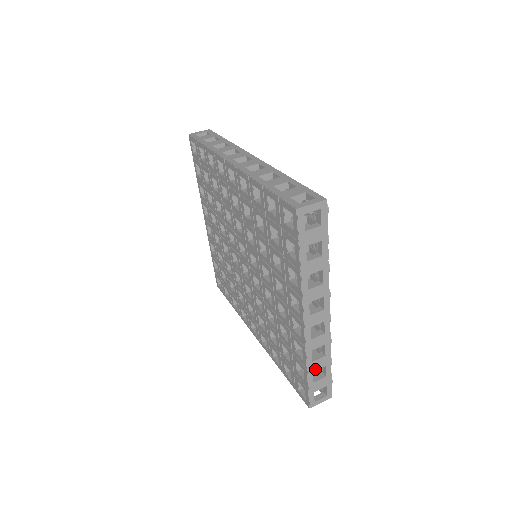
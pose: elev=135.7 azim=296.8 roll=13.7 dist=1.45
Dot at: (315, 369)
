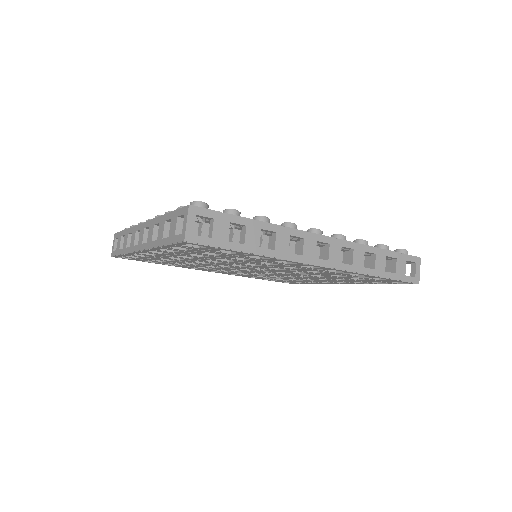
Dot at: occluded
